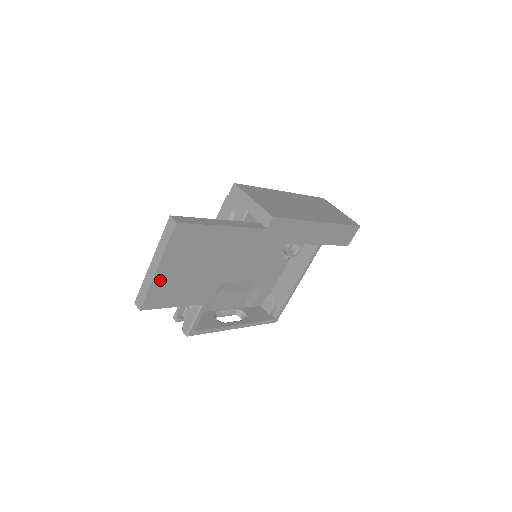
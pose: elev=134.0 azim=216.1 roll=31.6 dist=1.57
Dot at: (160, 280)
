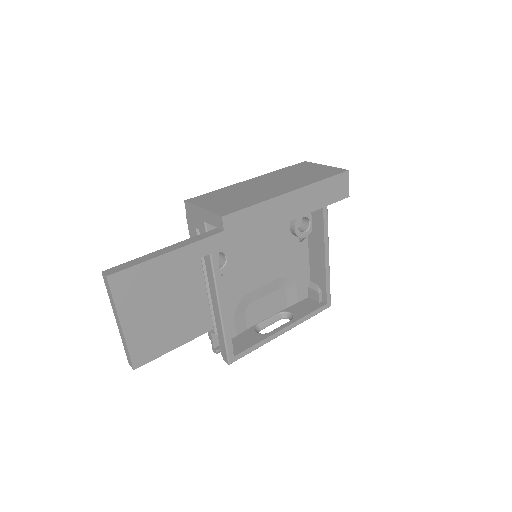
Dot at: (134, 334)
